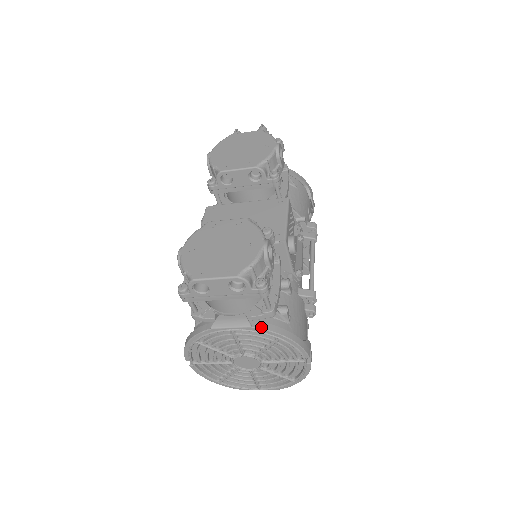
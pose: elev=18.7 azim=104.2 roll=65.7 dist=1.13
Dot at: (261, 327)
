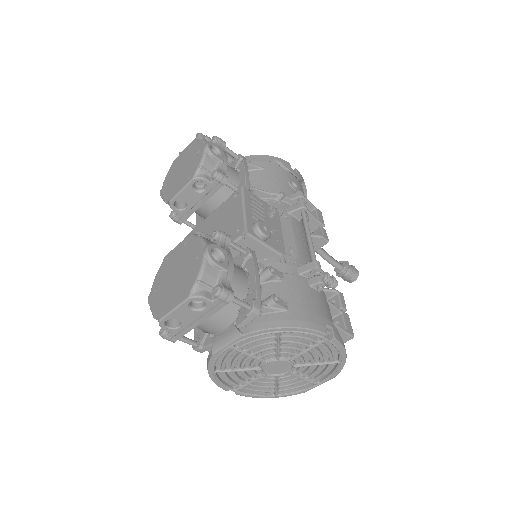
Dot at: (252, 330)
